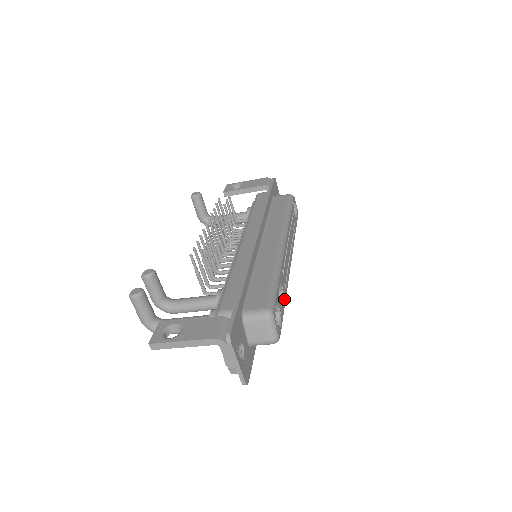
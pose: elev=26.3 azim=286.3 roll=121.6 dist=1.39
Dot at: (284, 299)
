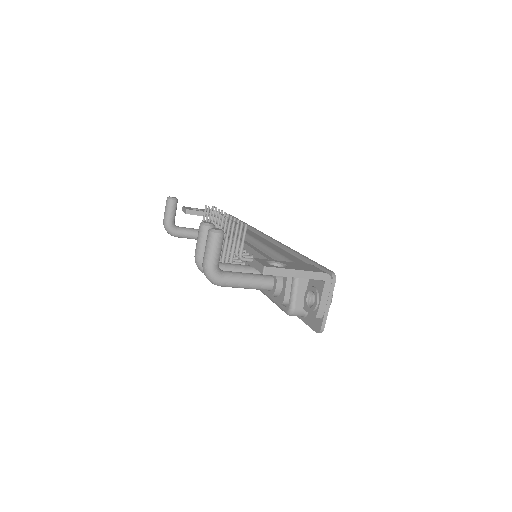
Dot at: occluded
